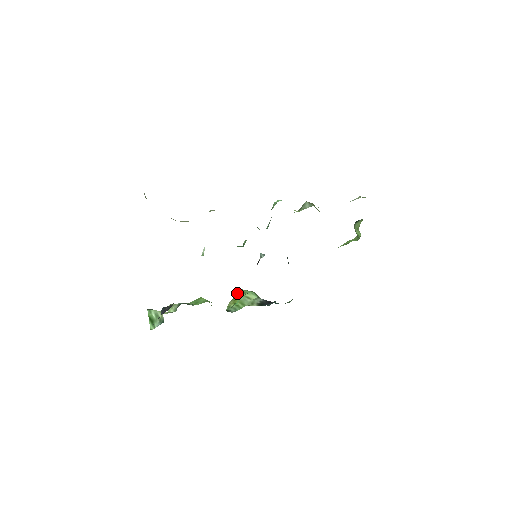
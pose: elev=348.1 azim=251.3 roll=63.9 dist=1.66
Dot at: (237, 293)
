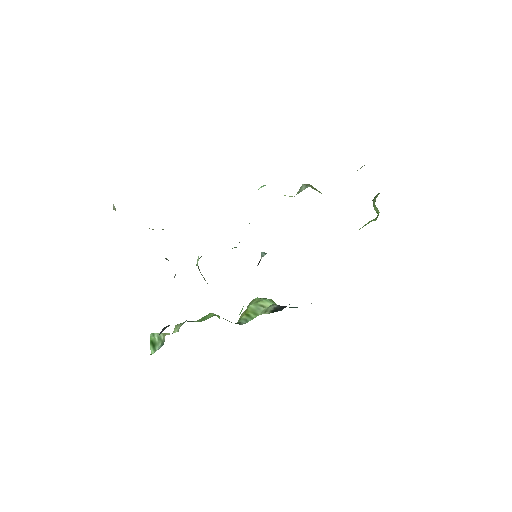
Dot at: (250, 303)
